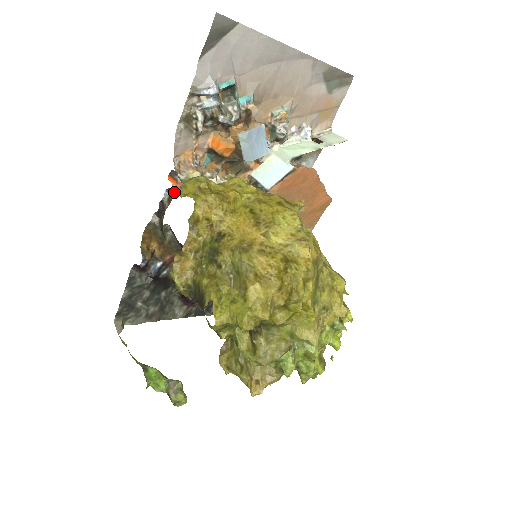
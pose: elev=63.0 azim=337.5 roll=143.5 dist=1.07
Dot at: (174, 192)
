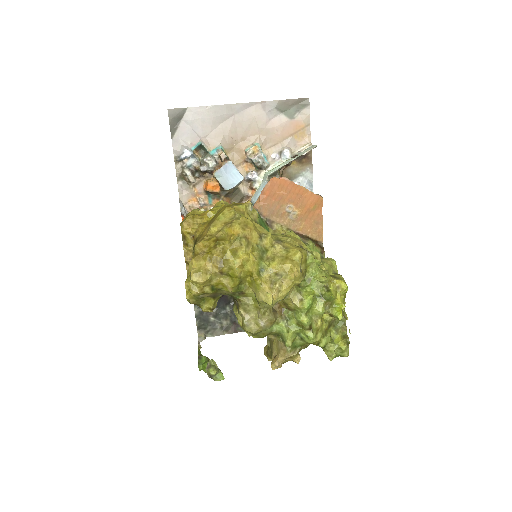
Dot at: occluded
